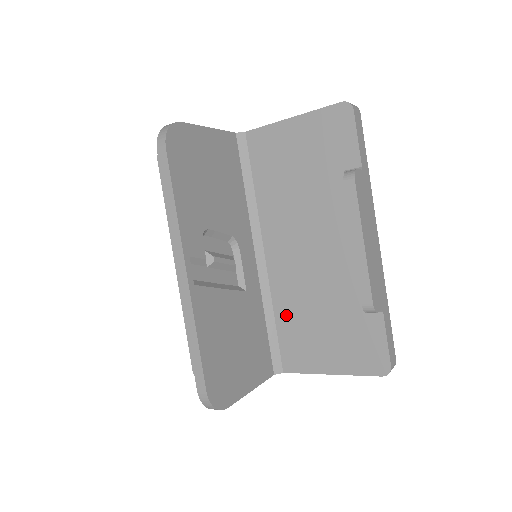
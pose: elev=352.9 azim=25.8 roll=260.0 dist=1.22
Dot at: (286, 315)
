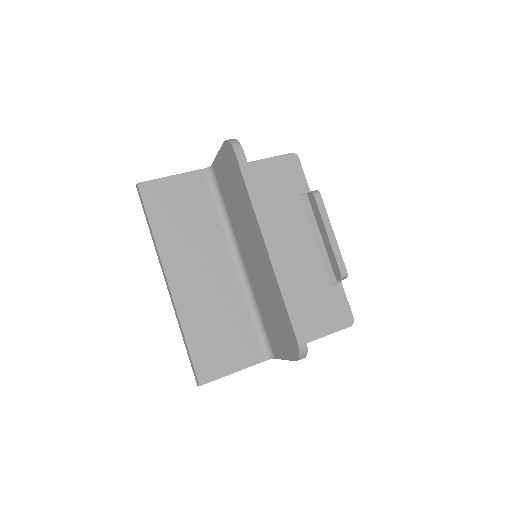
Dot at: occluded
